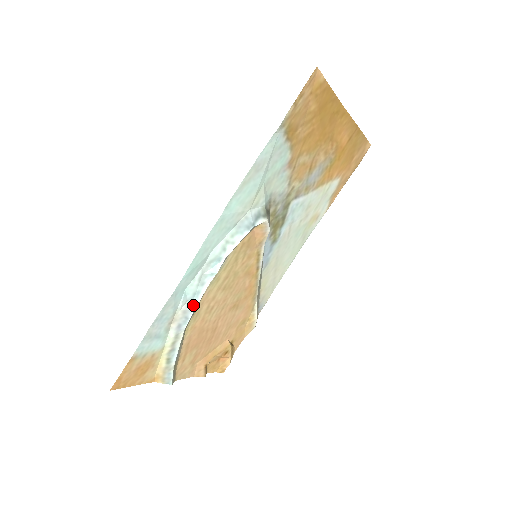
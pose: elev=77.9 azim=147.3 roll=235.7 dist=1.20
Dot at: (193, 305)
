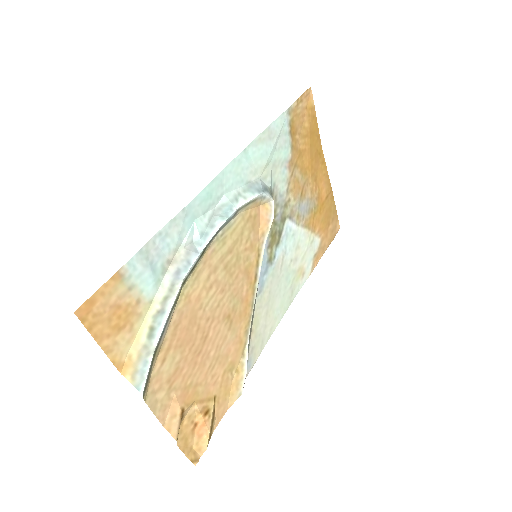
Dot at: (199, 248)
